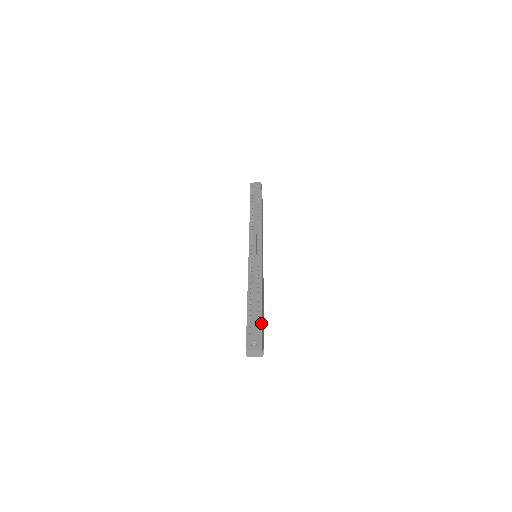
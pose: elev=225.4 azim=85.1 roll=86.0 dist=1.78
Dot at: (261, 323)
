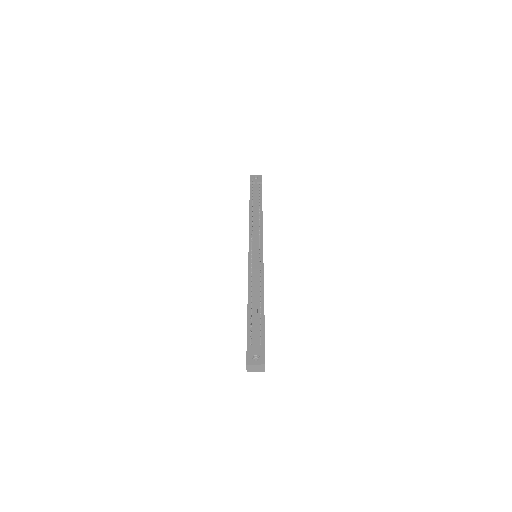
Dot at: (263, 333)
